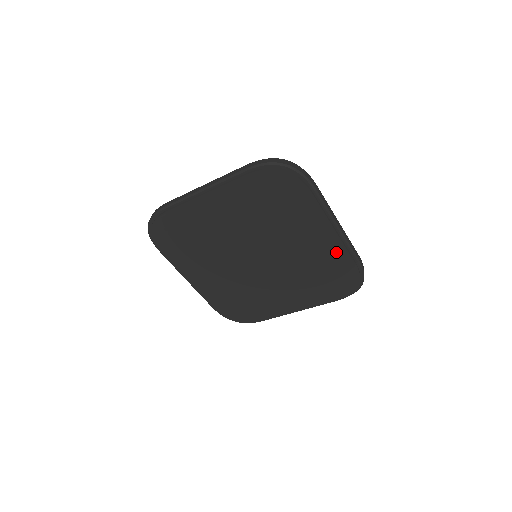
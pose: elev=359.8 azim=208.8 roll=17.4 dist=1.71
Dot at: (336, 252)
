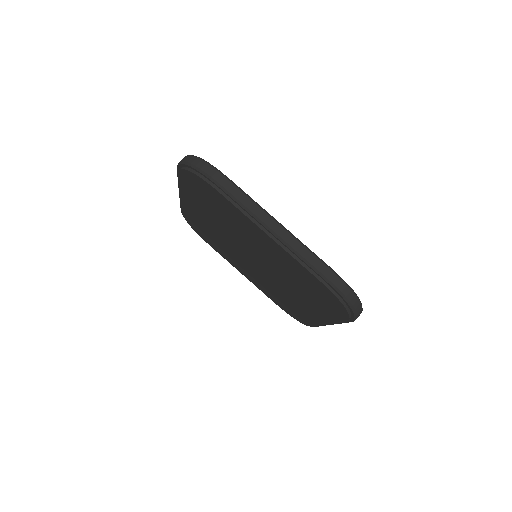
Dot at: (292, 262)
